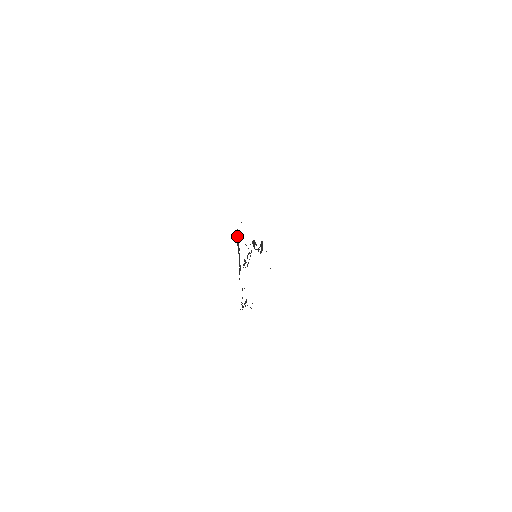
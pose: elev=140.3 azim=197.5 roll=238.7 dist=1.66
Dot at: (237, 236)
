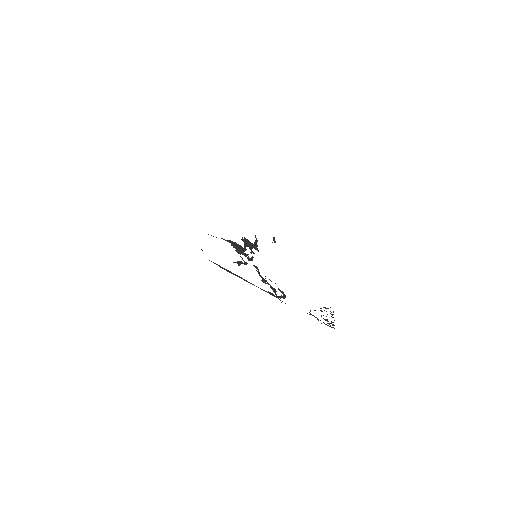
Dot at: occluded
